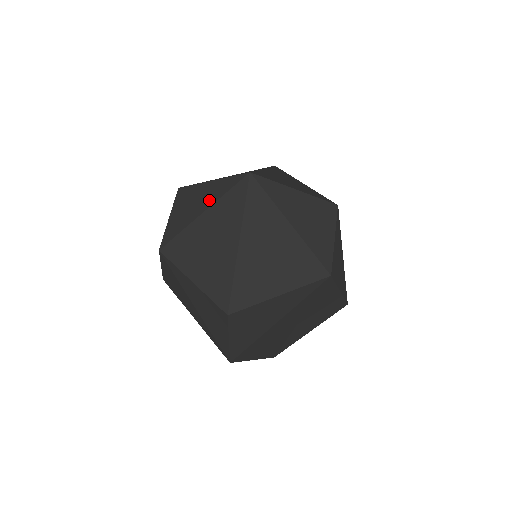
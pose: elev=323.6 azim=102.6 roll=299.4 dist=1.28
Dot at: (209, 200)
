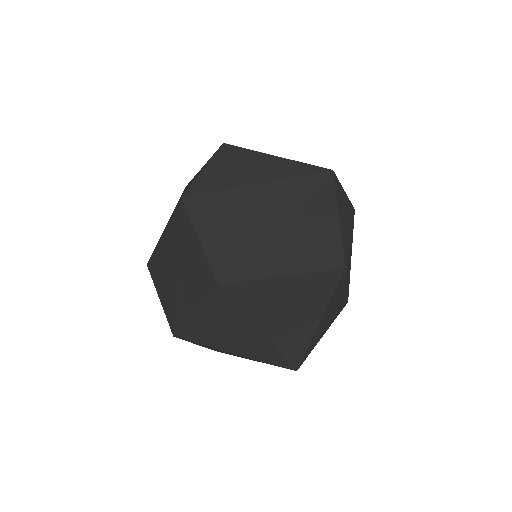
Dot at: occluded
